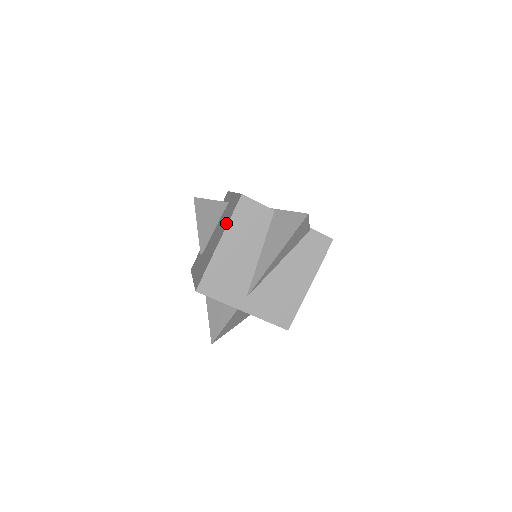
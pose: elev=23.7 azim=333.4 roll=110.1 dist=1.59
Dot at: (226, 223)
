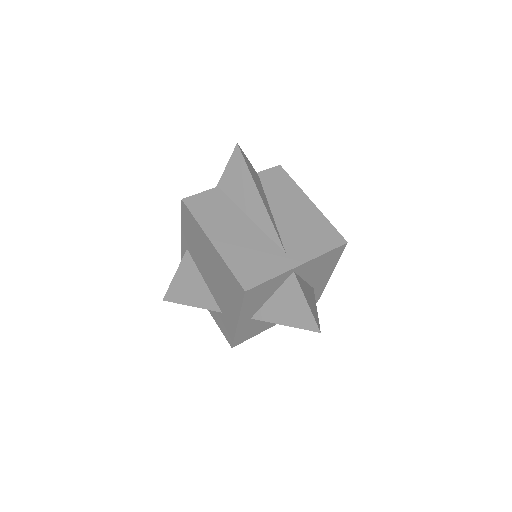
Dot at: (198, 231)
